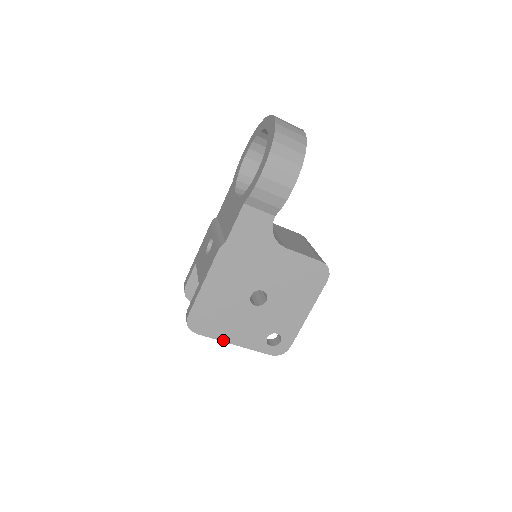
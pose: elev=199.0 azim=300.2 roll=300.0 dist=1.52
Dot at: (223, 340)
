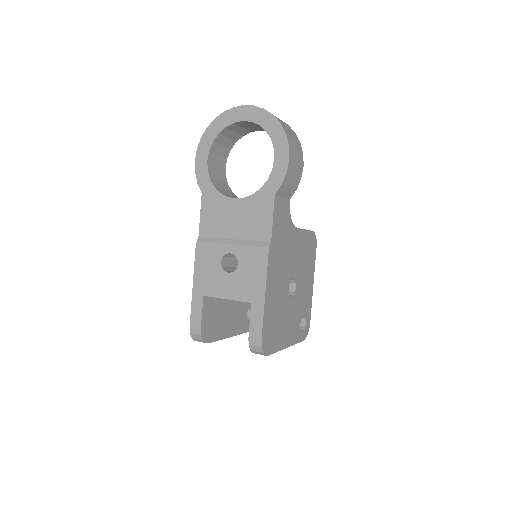
Dot at: (281, 348)
